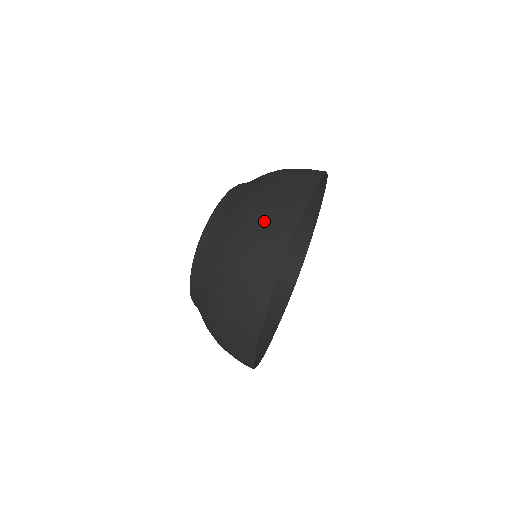
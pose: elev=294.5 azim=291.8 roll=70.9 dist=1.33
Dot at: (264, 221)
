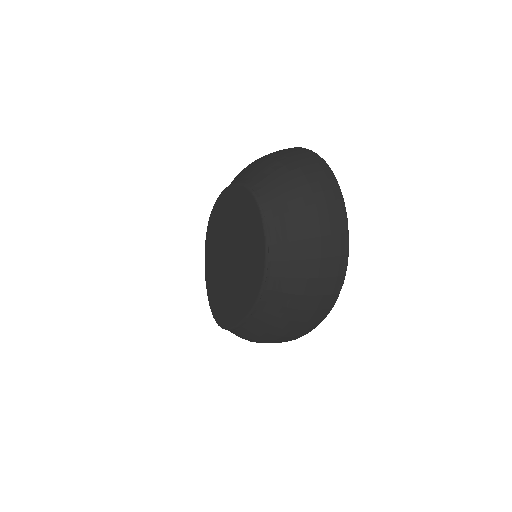
Dot at: (280, 152)
